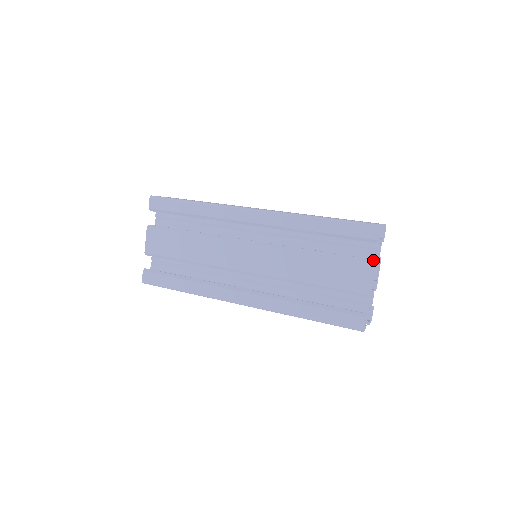
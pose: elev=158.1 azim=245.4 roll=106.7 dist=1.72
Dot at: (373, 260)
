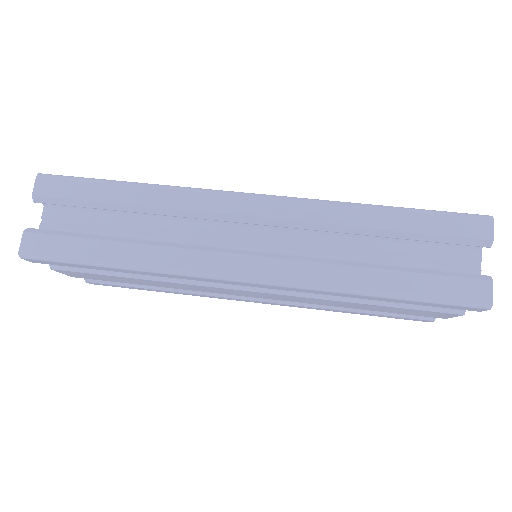
Dot at: (464, 311)
